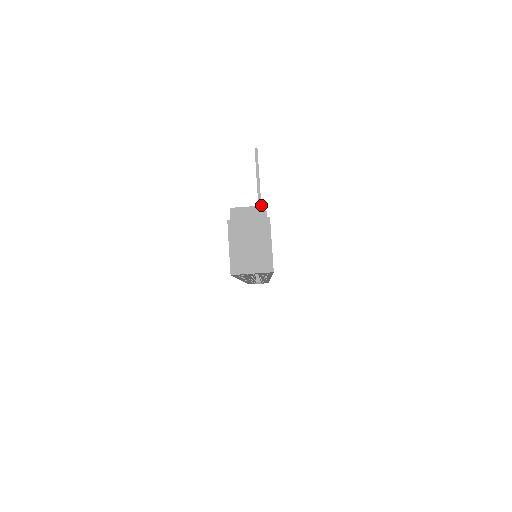
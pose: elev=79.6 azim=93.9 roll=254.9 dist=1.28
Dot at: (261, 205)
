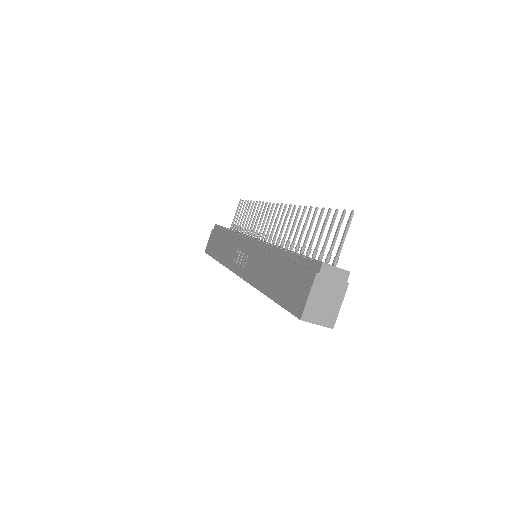
Dot at: (337, 262)
